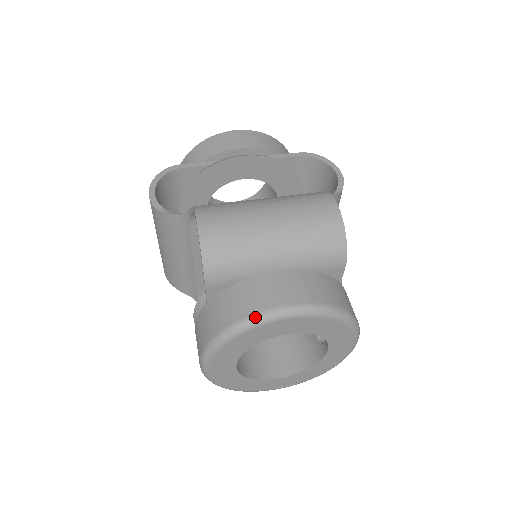
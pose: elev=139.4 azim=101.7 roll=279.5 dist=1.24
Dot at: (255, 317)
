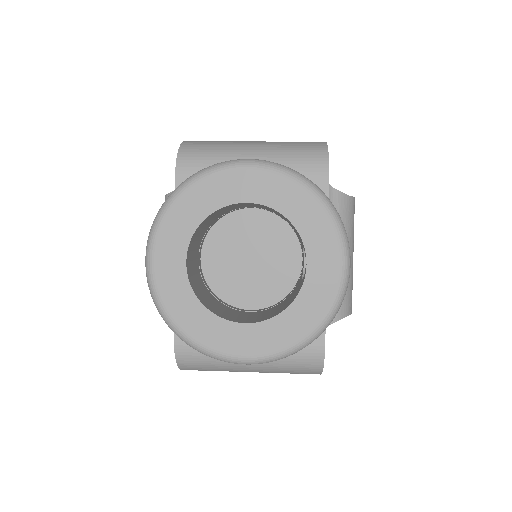
Dot at: (210, 166)
